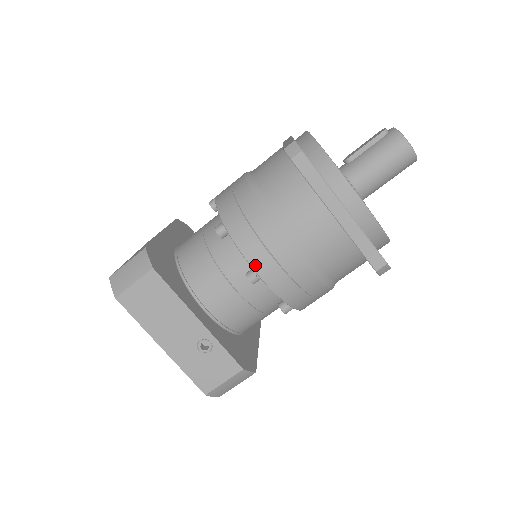
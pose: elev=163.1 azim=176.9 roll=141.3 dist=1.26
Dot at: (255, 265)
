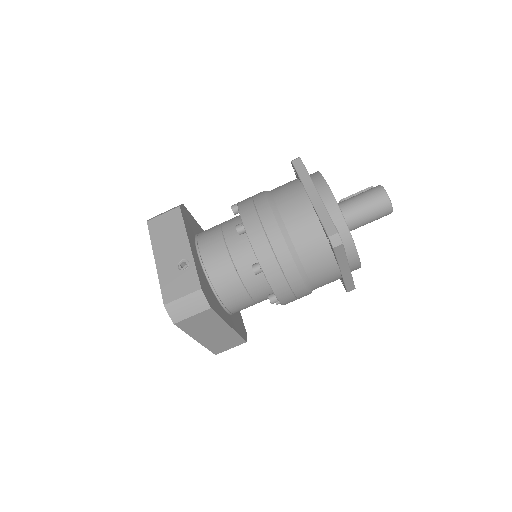
Dot at: (244, 218)
